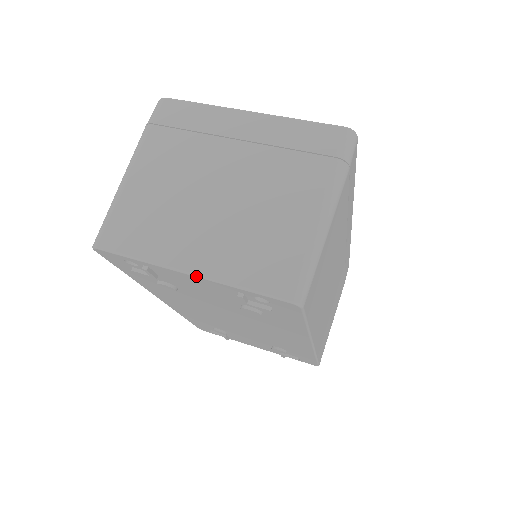
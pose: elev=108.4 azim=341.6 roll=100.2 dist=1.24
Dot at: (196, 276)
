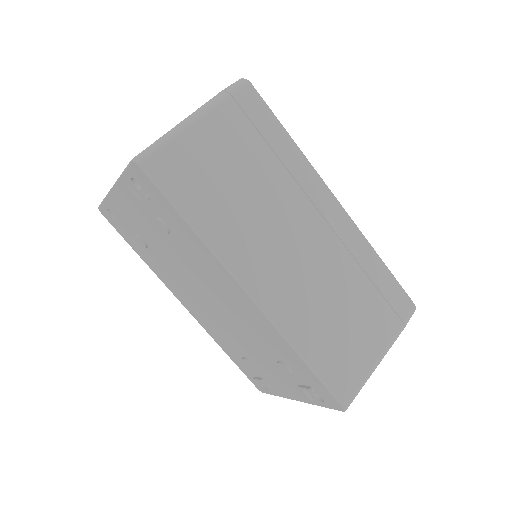
Dot at: (114, 186)
